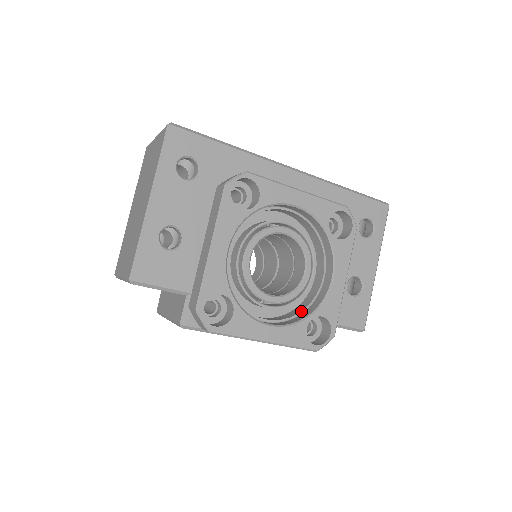
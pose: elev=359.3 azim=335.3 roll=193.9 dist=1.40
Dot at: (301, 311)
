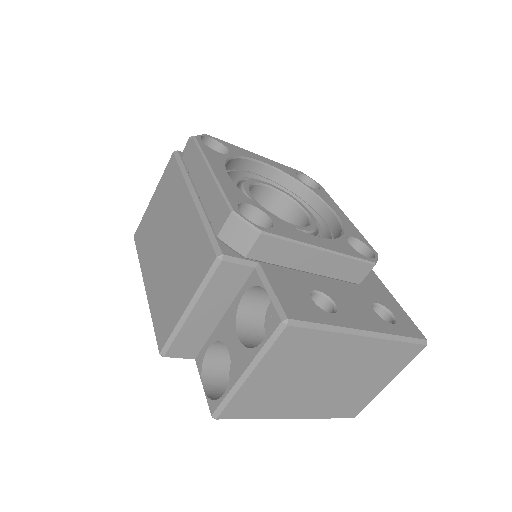
Dot at: occluded
